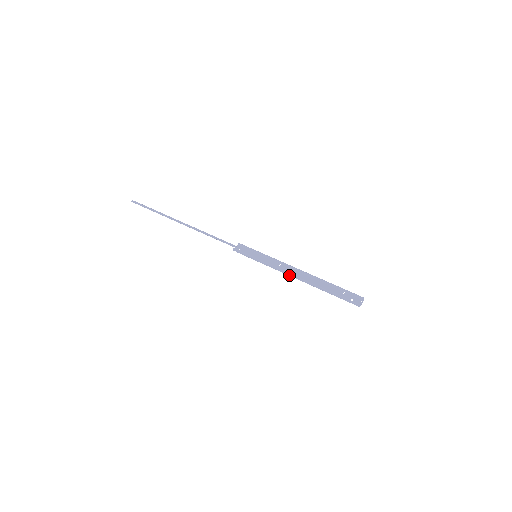
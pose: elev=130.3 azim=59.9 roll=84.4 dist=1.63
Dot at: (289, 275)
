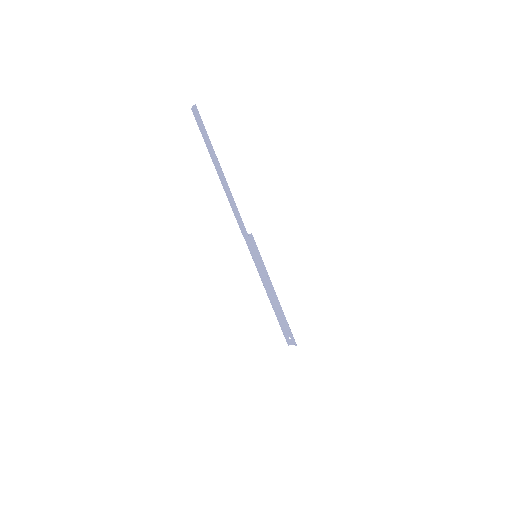
Dot at: (266, 289)
